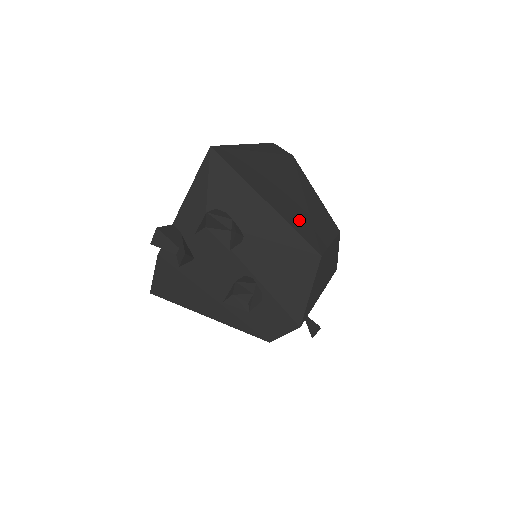
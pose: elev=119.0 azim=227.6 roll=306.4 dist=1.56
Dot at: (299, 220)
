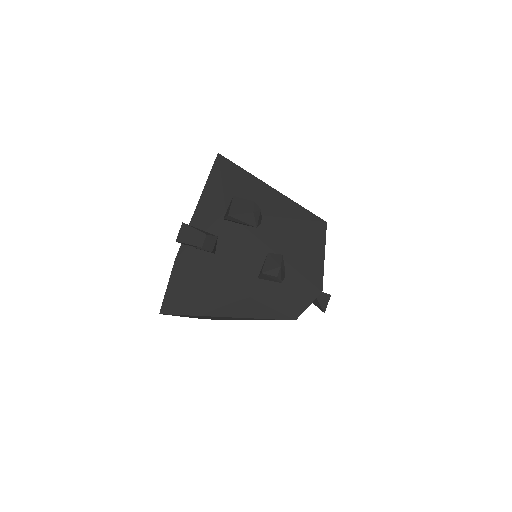
Dot at: occluded
